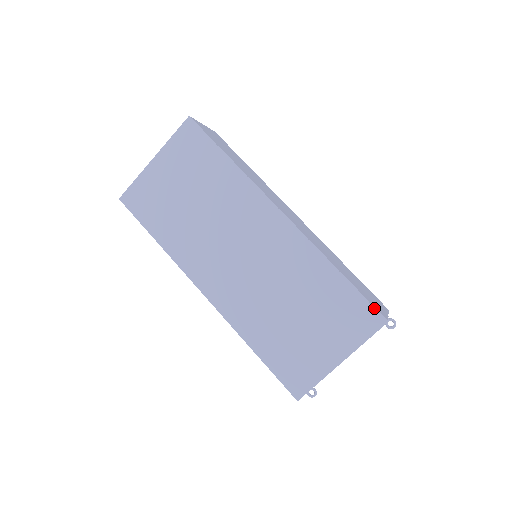
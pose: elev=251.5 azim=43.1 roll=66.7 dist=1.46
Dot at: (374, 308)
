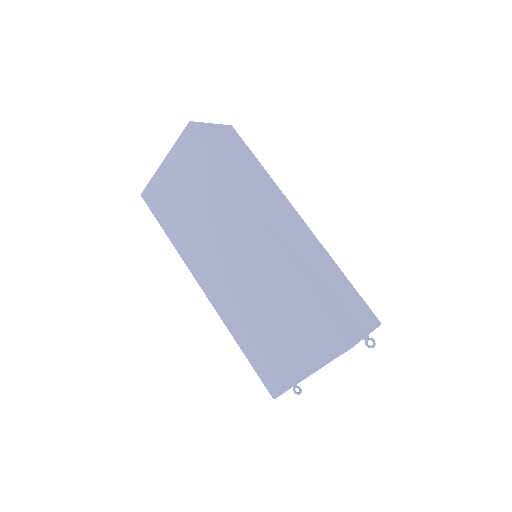
Dot at: (341, 331)
